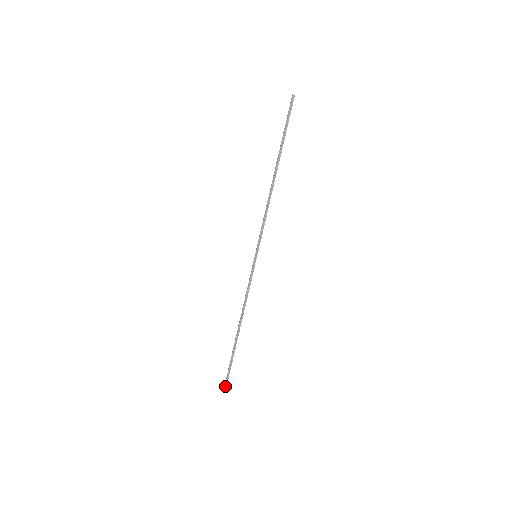
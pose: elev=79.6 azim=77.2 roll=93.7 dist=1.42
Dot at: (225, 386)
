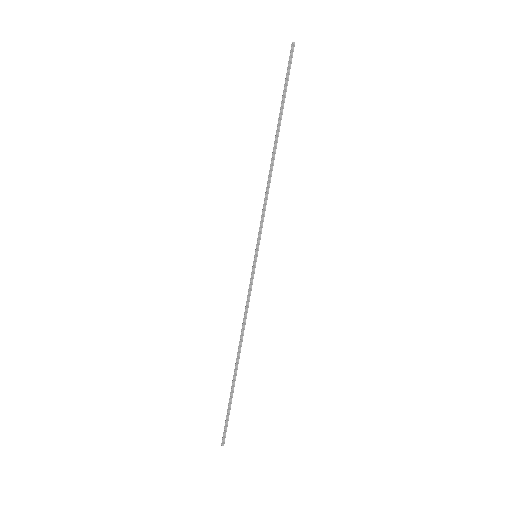
Dot at: (223, 436)
